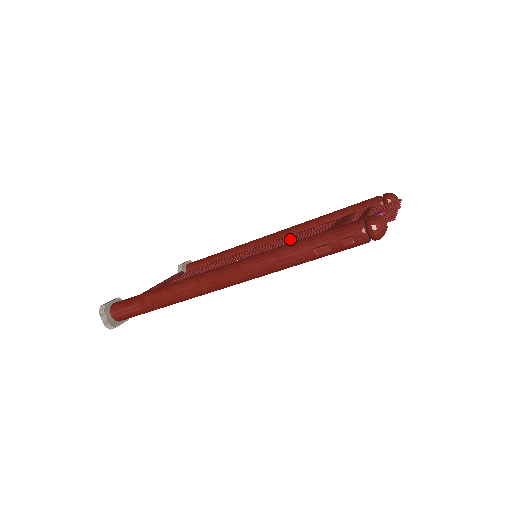
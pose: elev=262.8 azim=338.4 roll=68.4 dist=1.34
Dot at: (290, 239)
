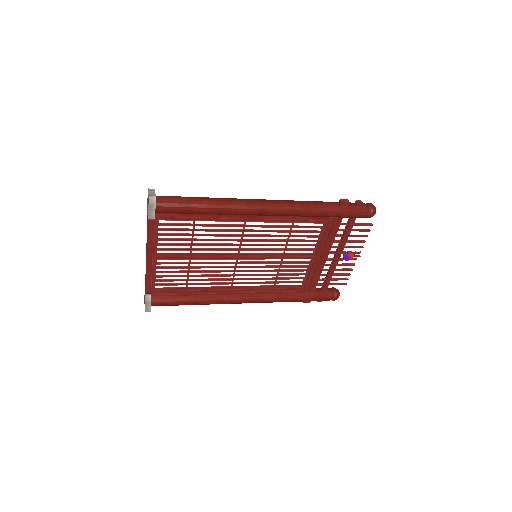
Dot at: (272, 275)
